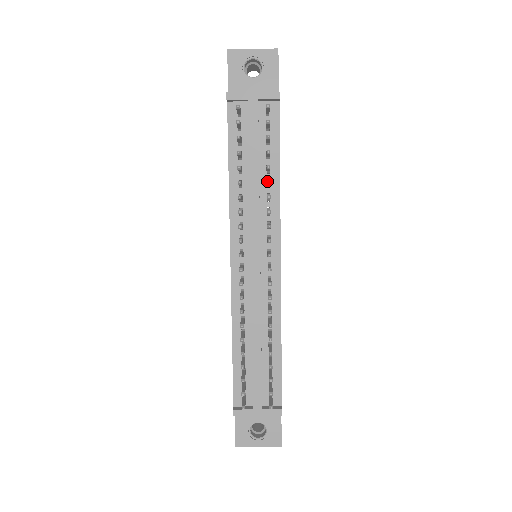
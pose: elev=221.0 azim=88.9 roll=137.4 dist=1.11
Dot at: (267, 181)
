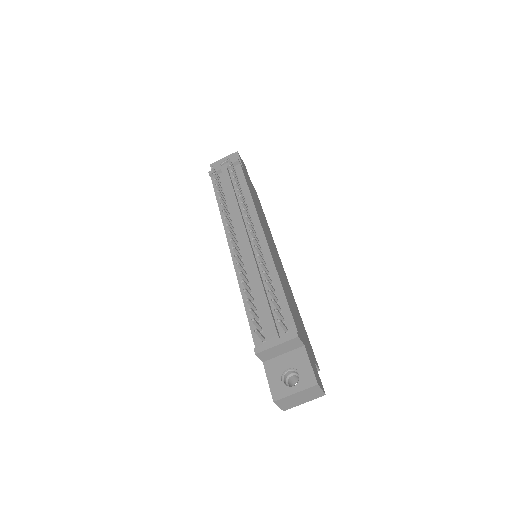
Dot at: occluded
